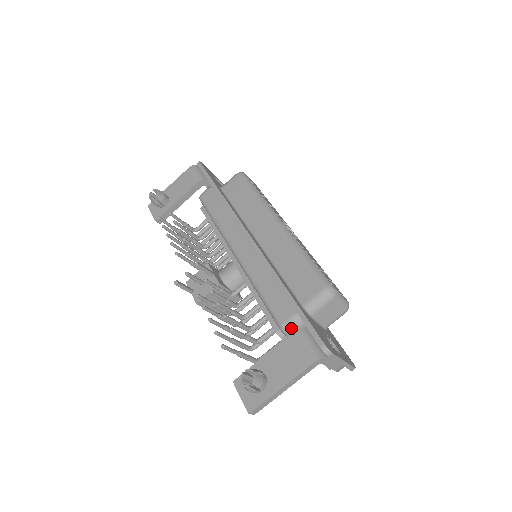
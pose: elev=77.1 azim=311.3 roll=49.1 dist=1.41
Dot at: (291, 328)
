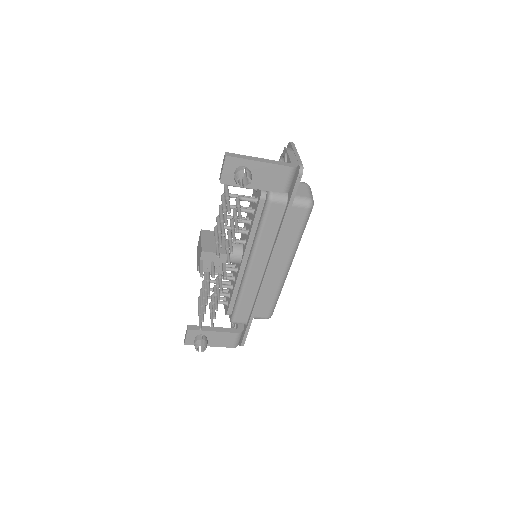
Dot at: occluded
